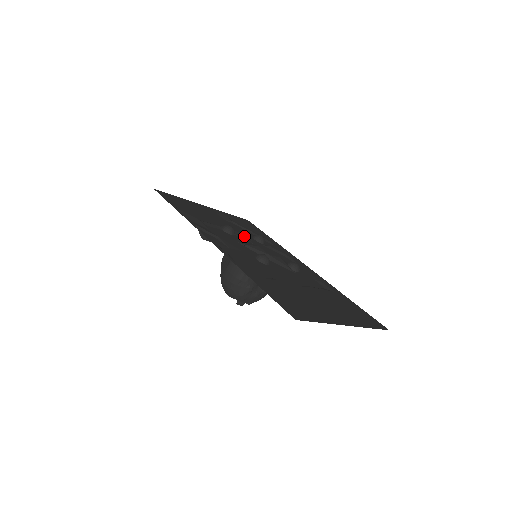
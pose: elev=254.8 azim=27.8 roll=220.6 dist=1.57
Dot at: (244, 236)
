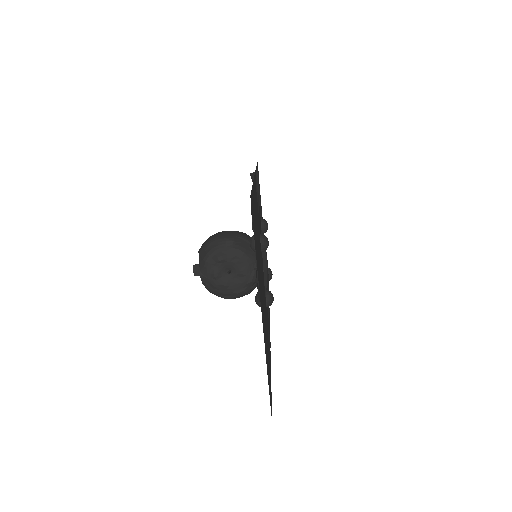
Dot at: occluded
